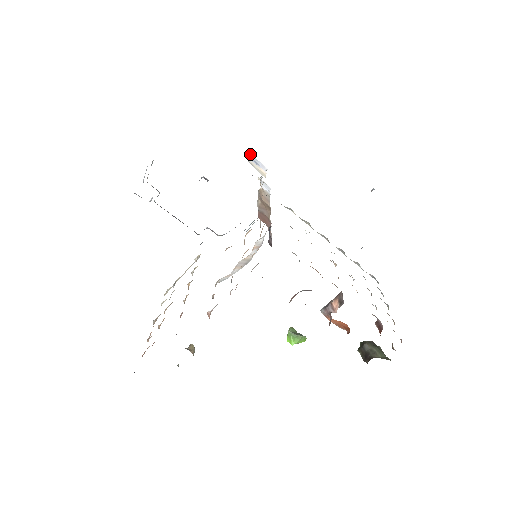
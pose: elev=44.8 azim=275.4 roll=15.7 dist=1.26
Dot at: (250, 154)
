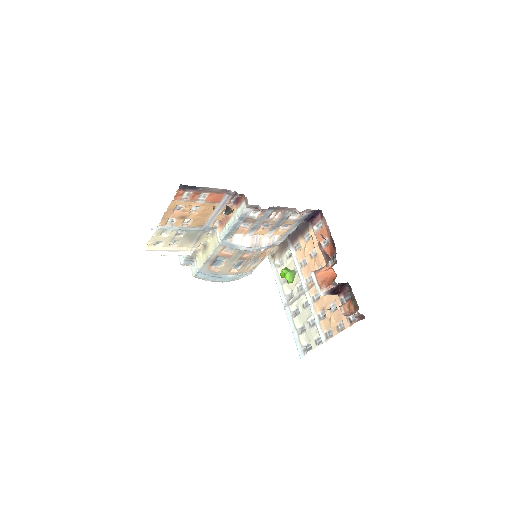
Dot at: occluded
